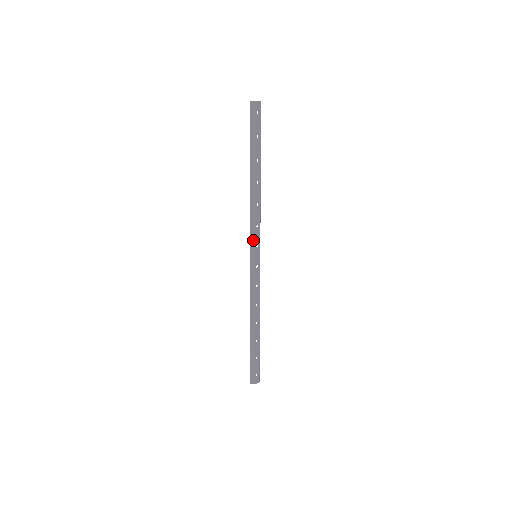
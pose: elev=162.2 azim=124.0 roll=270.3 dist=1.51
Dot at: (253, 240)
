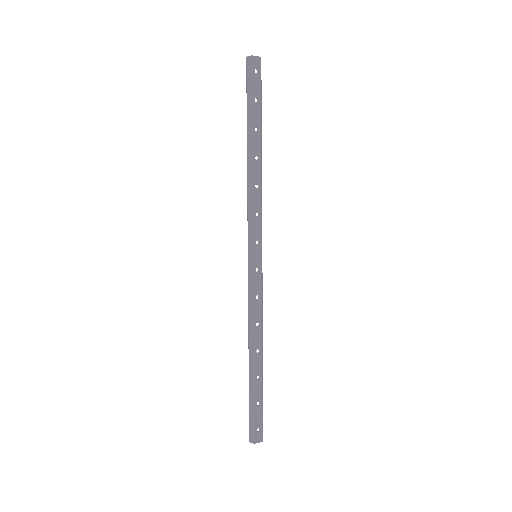
Dot at: (251, 233)
